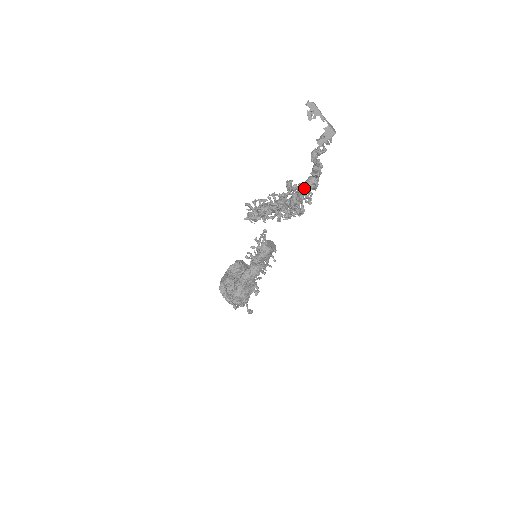
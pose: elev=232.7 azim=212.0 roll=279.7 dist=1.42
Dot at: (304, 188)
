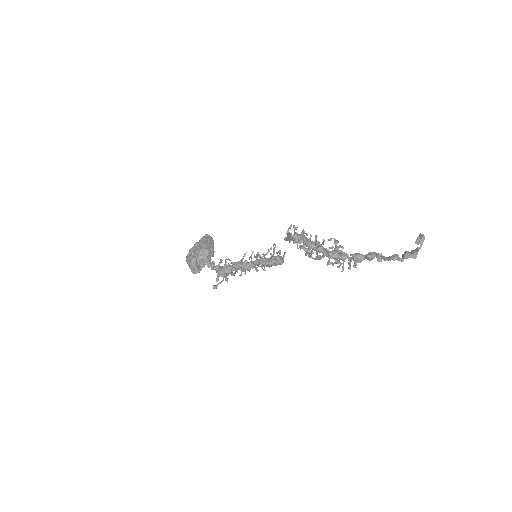
Dot at: (356, 259)
